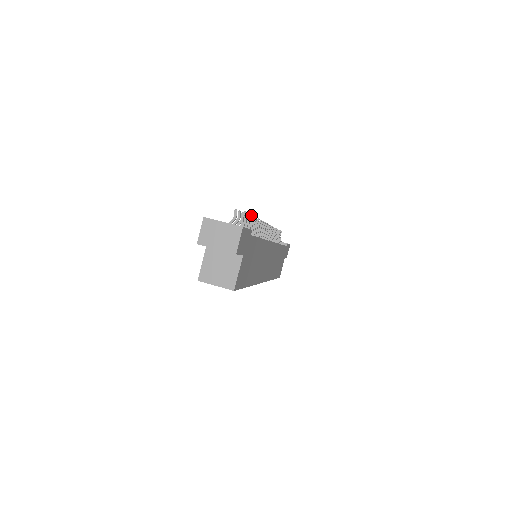
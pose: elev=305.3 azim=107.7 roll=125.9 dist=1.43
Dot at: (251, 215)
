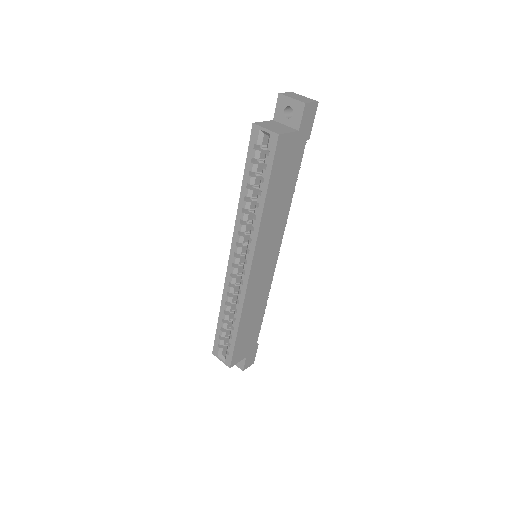
Dot at: (300, 167)
